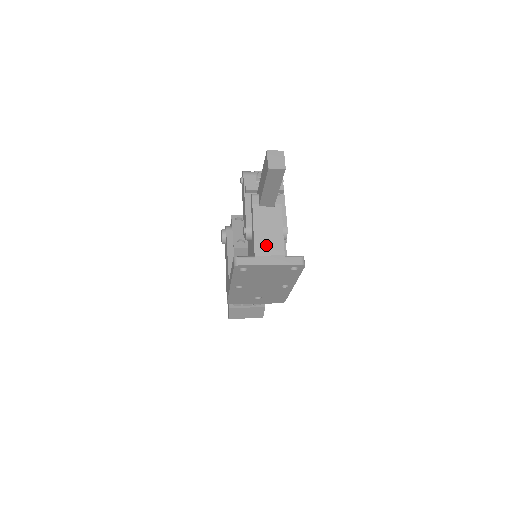
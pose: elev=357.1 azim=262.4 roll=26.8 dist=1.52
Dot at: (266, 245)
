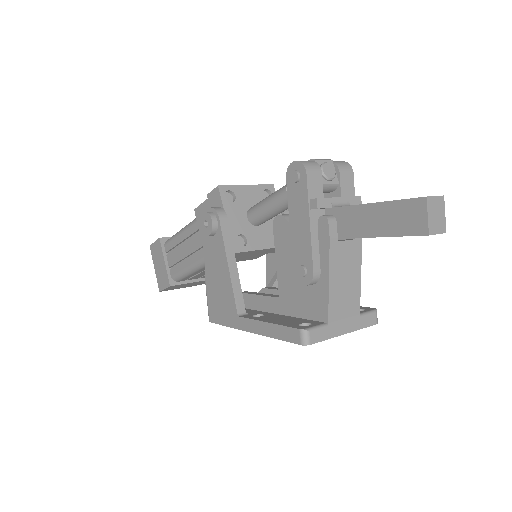
Dot at: (342, 304)
